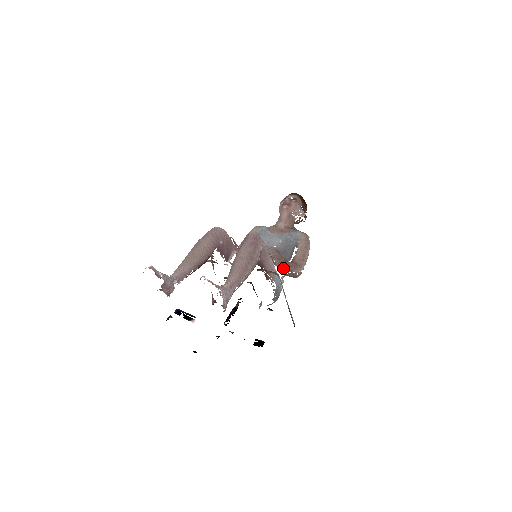
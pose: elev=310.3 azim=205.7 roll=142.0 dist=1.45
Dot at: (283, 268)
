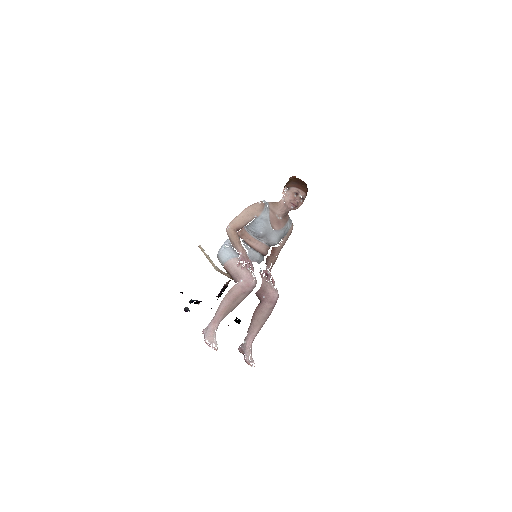
Dot at: occluded
